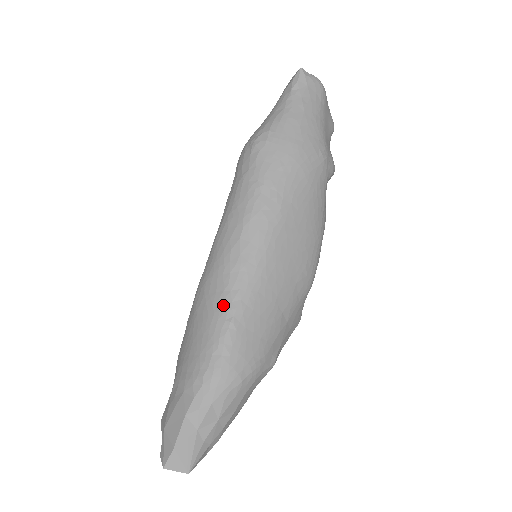
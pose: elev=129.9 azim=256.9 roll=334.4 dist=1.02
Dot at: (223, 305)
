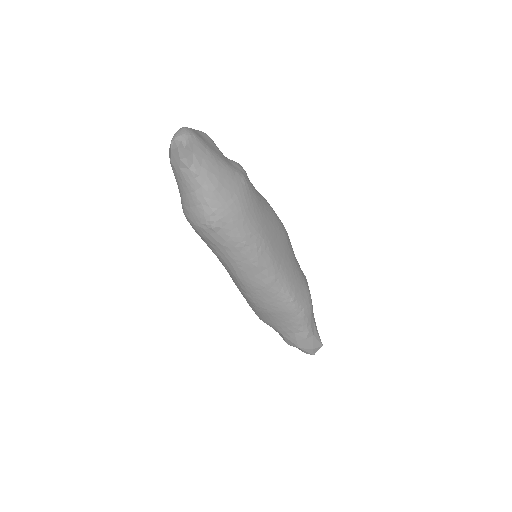
Dot at: (282, 299)
